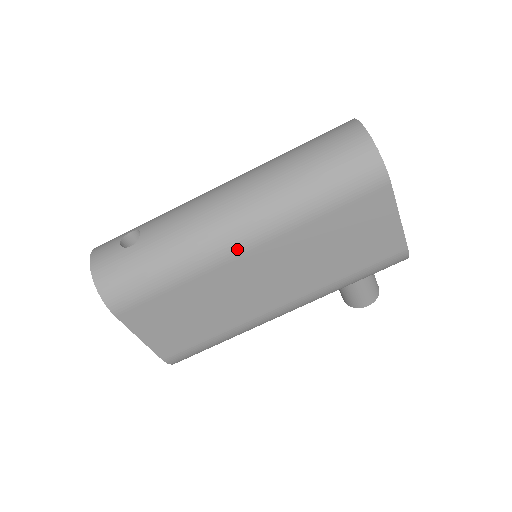
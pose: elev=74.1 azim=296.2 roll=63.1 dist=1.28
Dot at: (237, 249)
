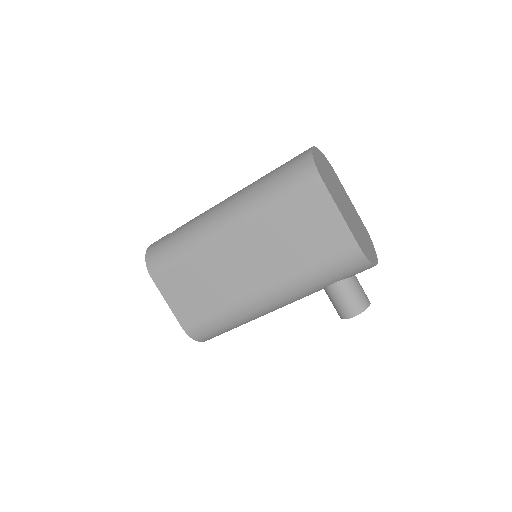
Dot at: (222, 231)
